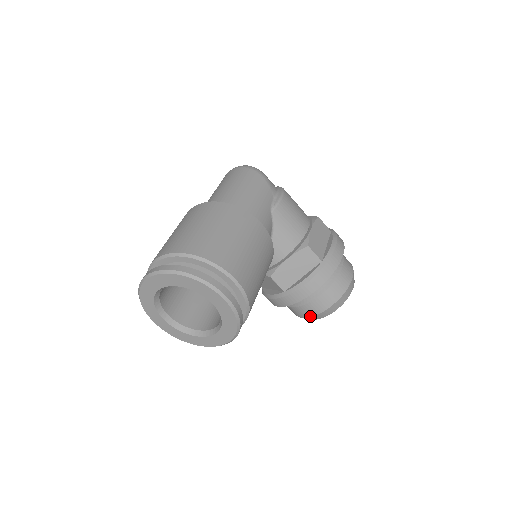
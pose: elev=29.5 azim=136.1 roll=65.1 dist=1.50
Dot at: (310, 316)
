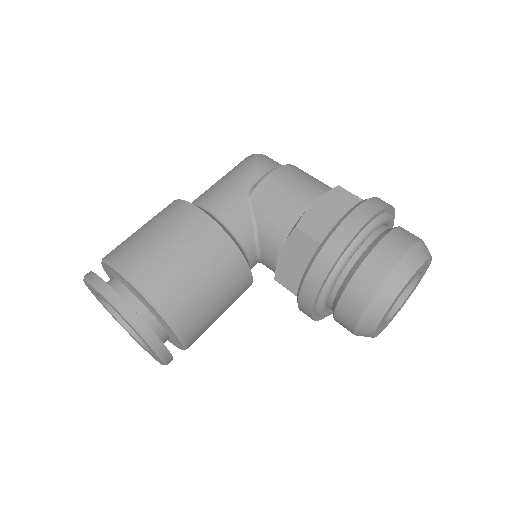
Dot at: (353, 330)
